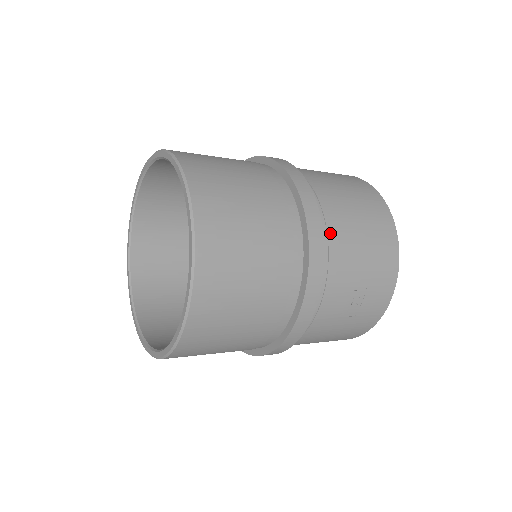
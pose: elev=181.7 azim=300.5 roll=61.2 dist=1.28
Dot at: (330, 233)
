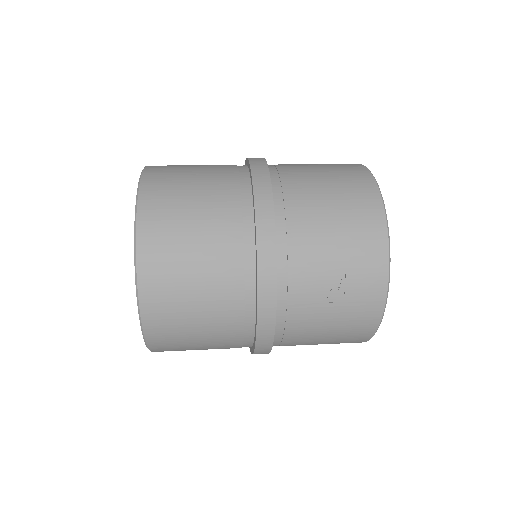
Dot at: (289, 212)
